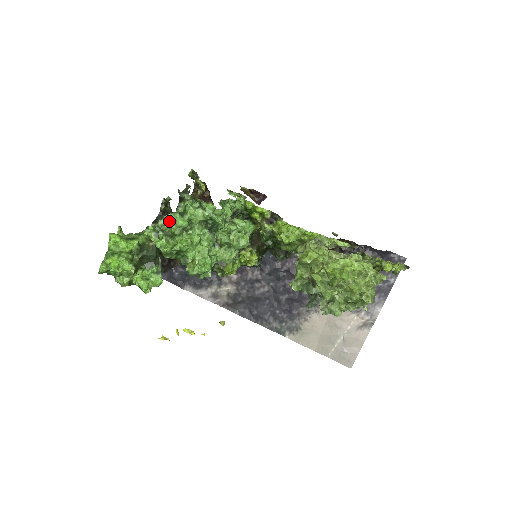
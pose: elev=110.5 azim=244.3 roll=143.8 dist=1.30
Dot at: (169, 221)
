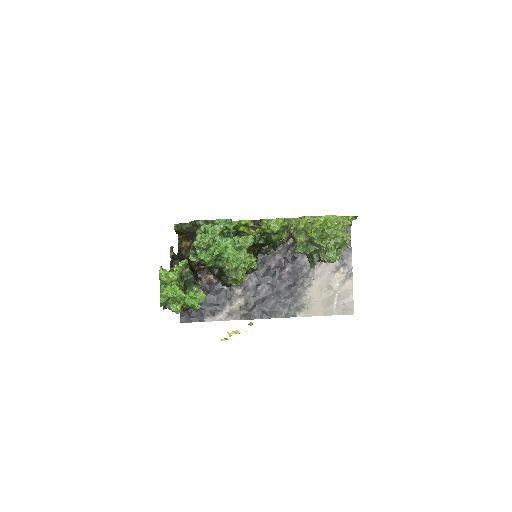
Dot at: (201, 238)
